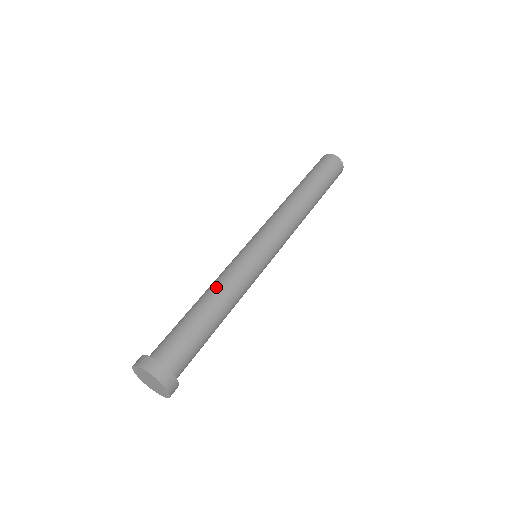
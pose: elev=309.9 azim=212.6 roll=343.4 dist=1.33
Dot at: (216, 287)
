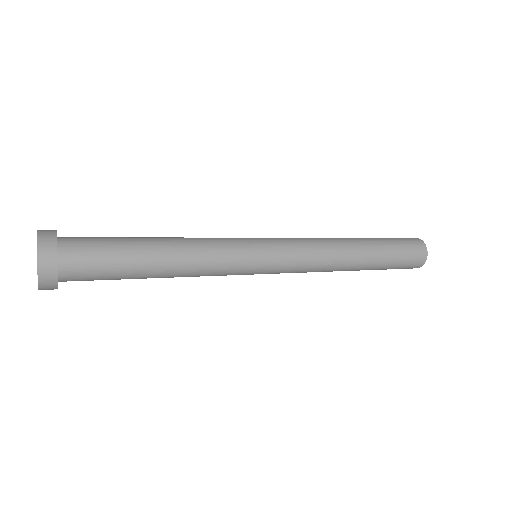
Dot at: occluded
